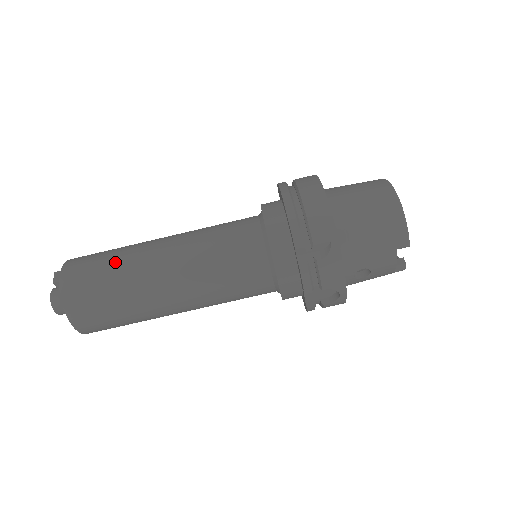
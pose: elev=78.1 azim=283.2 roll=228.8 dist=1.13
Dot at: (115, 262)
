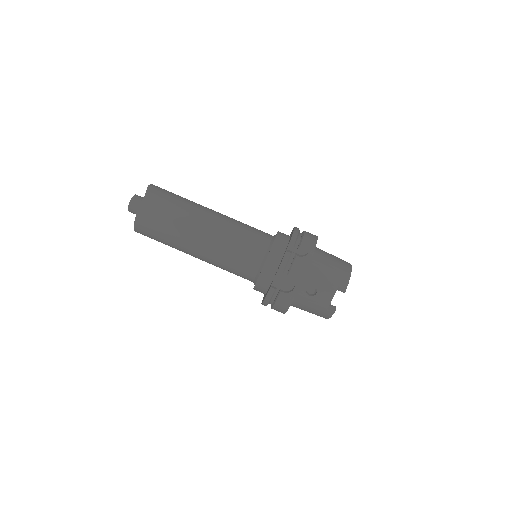
Dot at: (187, 200)
